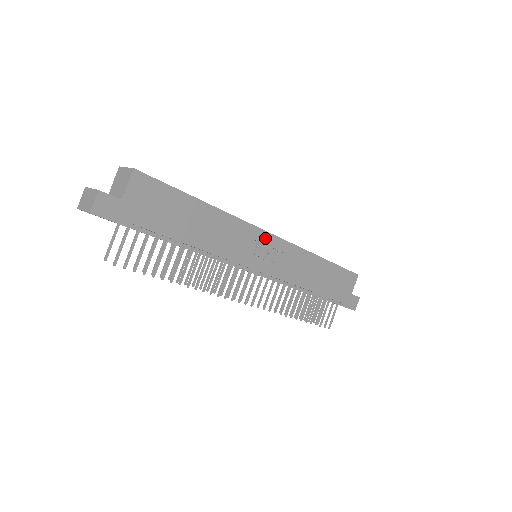
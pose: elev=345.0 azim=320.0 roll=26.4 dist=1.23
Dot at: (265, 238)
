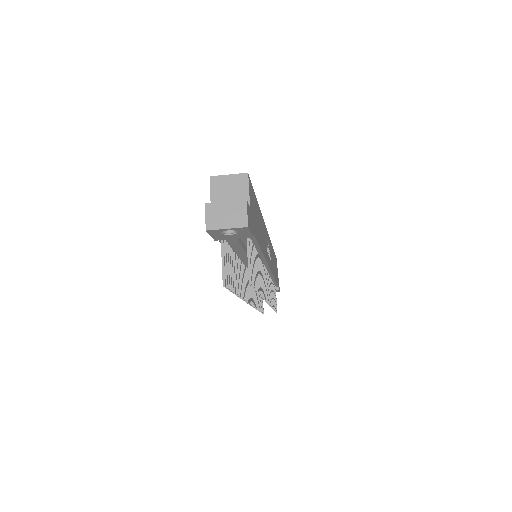
Dot at: (267, 235)
